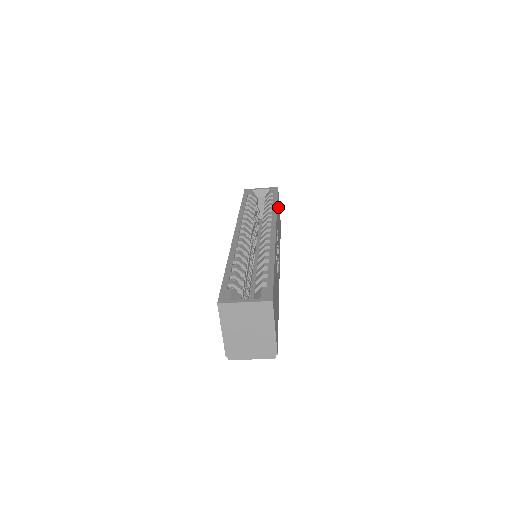
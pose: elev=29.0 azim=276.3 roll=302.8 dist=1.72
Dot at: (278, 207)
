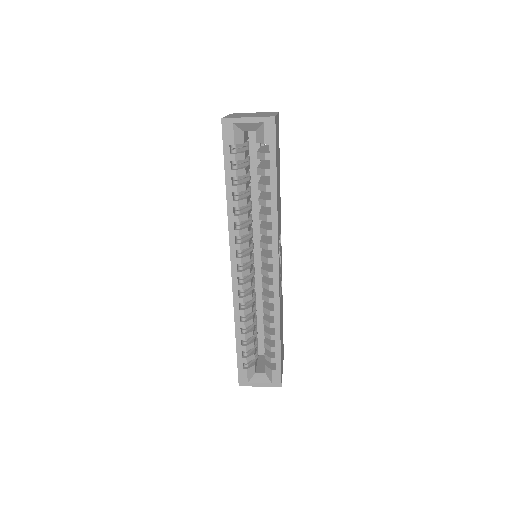
Dot at: (277, 156)
